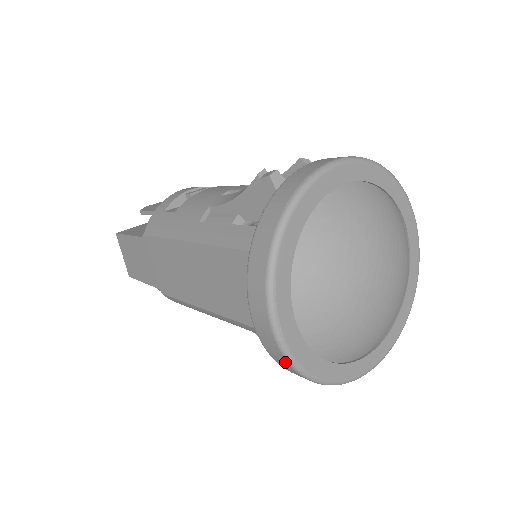
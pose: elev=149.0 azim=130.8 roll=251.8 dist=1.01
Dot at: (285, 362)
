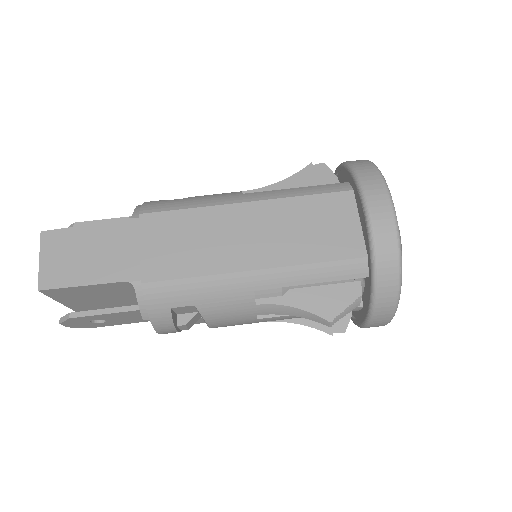
Dot at: (394, 250)
